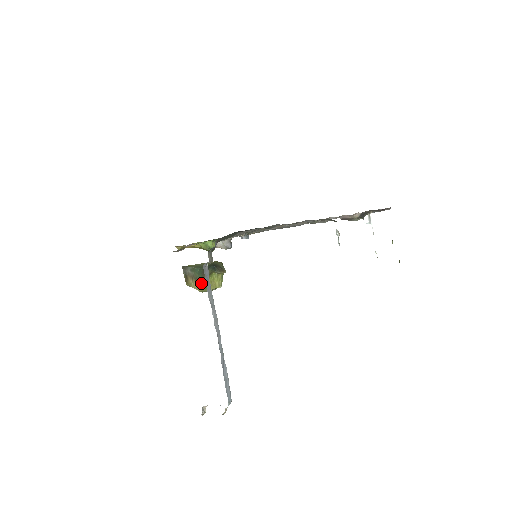
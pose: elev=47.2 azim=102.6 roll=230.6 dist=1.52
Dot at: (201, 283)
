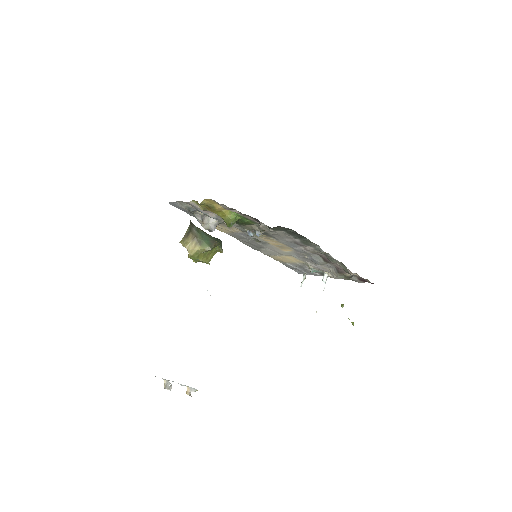
Dot at: (204, 249)
